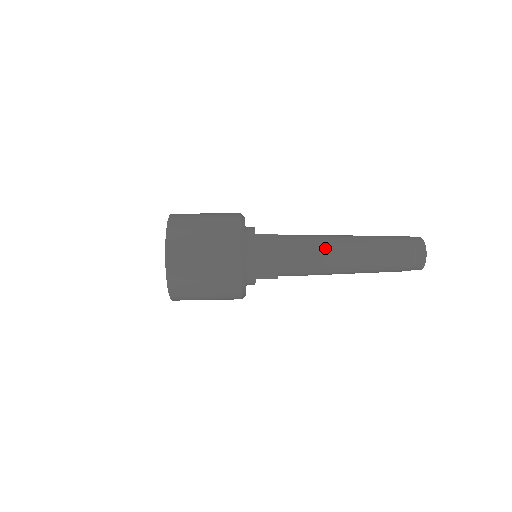
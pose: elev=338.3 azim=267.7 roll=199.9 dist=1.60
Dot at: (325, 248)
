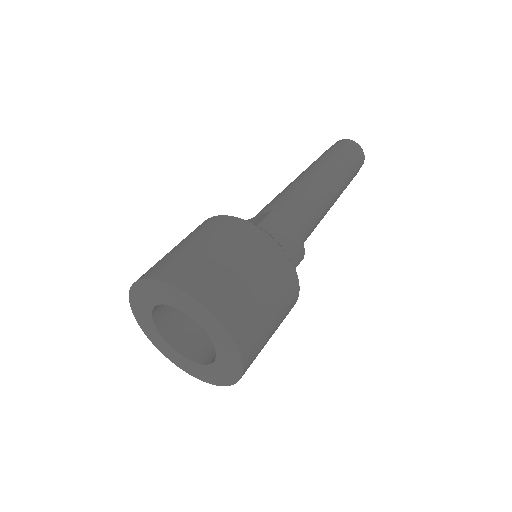
Dot at: (311, 195)
